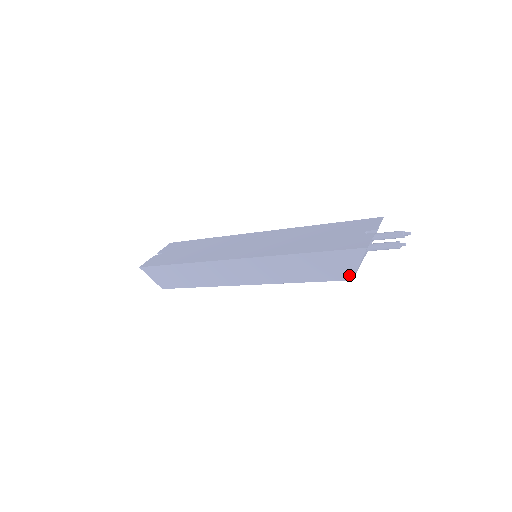
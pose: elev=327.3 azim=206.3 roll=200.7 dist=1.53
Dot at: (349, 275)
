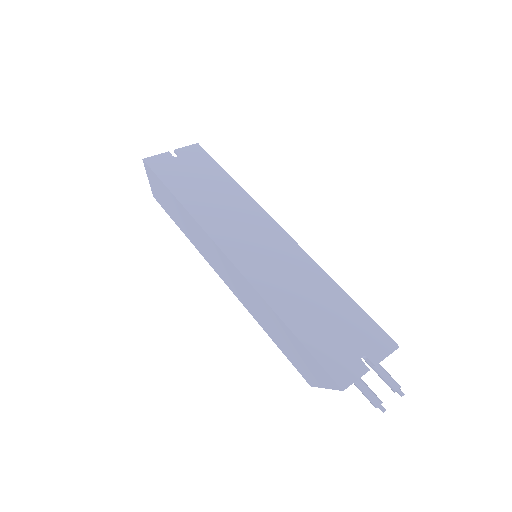
Dot at: (311, 381)
